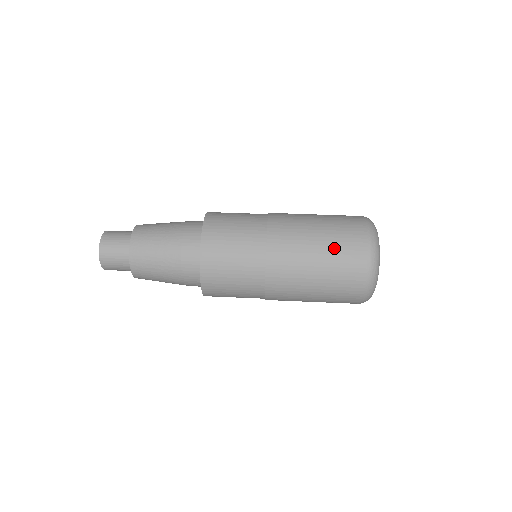
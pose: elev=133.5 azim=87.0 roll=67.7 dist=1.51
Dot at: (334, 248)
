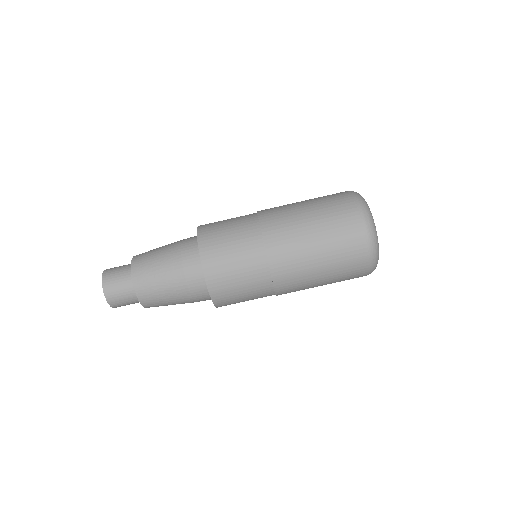
Dot at: occluded
